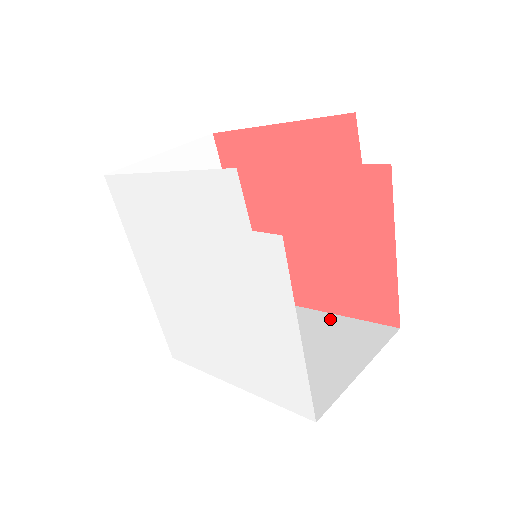
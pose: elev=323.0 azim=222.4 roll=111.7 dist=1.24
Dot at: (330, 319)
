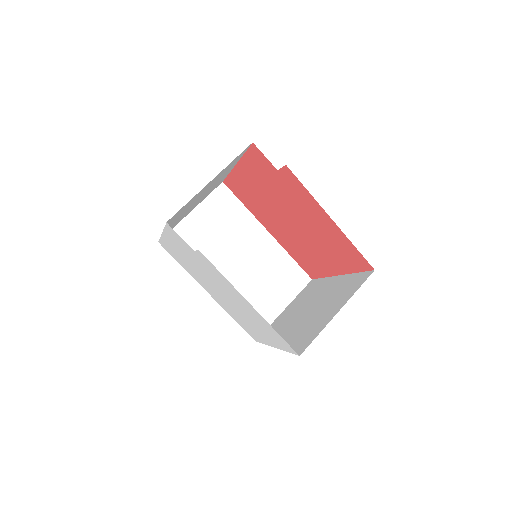
Dot at: (341, 279)
